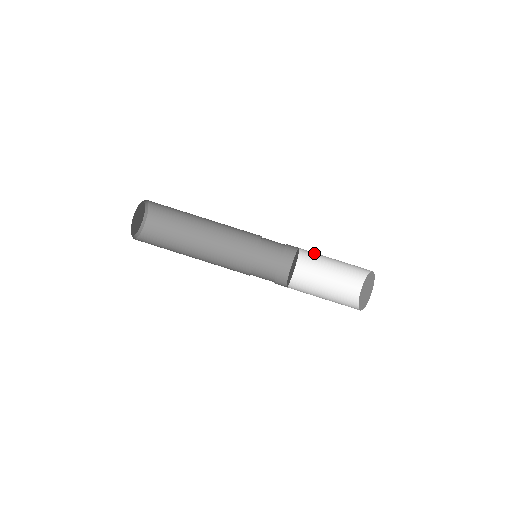
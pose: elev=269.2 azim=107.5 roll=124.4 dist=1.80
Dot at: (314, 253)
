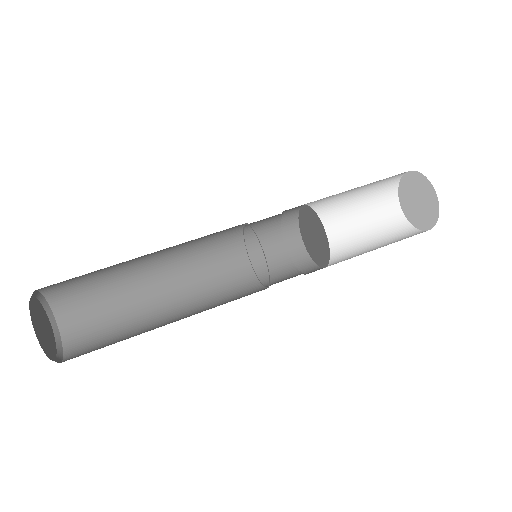
Dot at: (324, 199)
